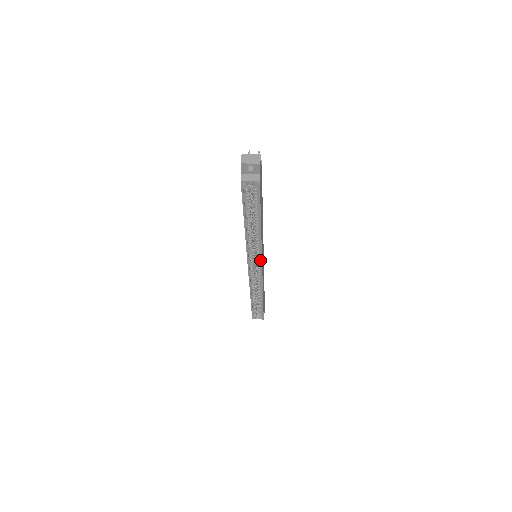
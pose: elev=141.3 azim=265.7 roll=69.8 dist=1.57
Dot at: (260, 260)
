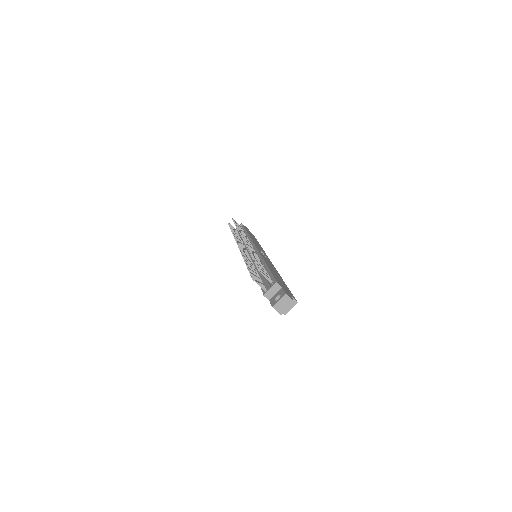
Dot at: occluded
